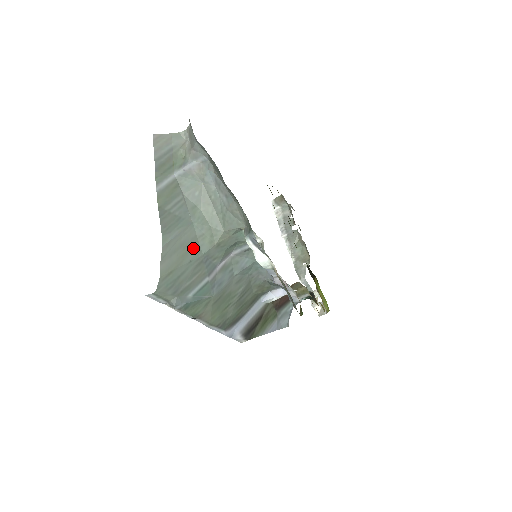
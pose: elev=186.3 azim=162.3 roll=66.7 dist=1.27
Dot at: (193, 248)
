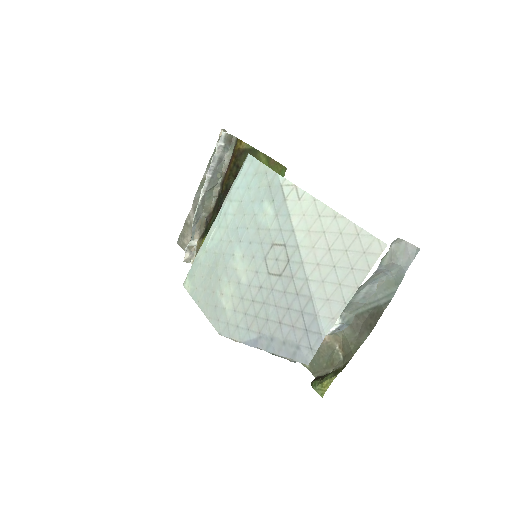
Dot at: occluded
